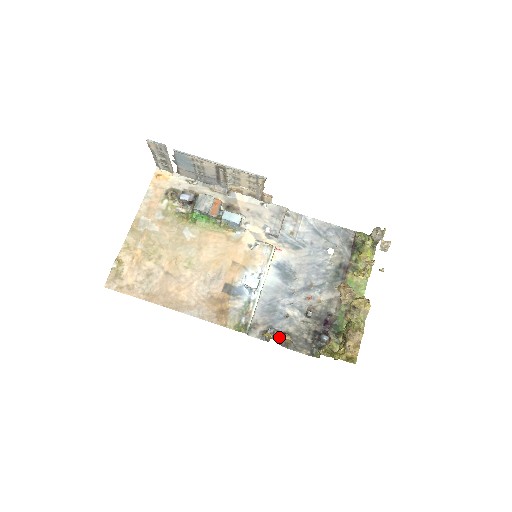
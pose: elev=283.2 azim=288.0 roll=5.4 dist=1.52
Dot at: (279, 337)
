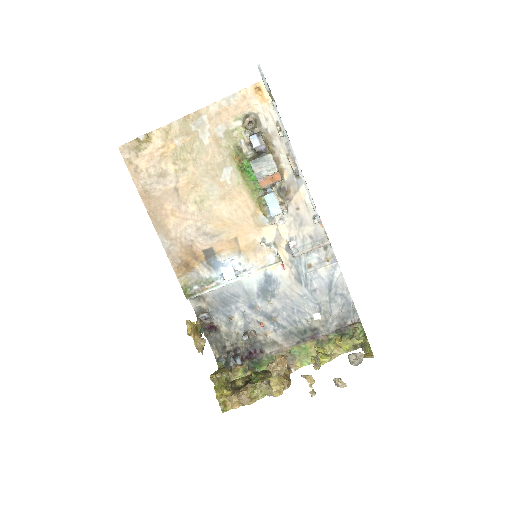
Dot at: (208, 325)
